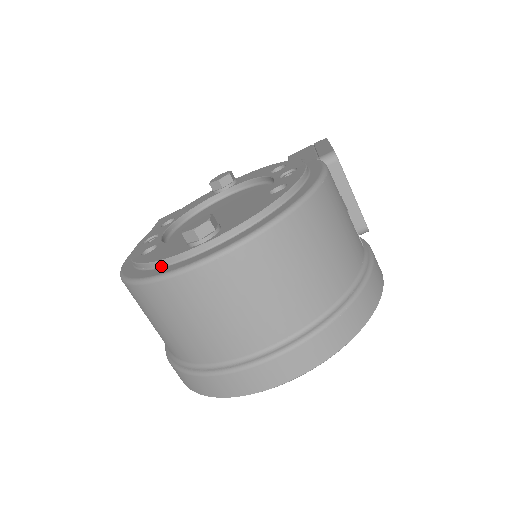
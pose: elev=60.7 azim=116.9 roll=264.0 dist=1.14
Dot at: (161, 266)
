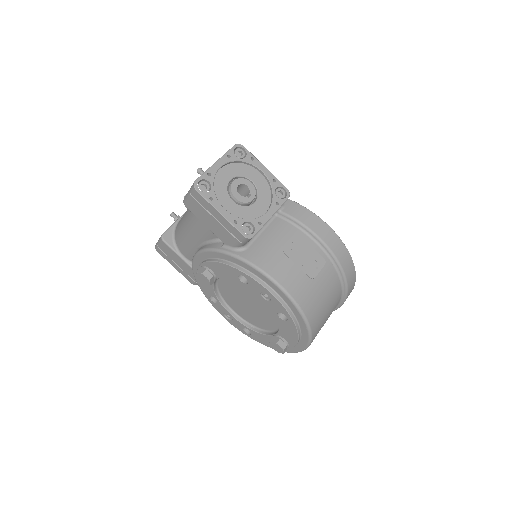
Dot at: occluded
